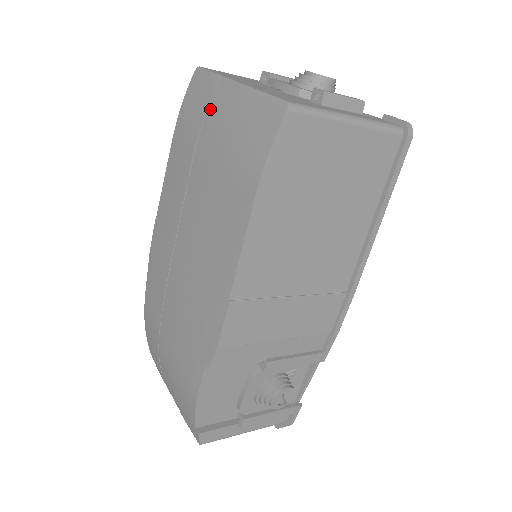
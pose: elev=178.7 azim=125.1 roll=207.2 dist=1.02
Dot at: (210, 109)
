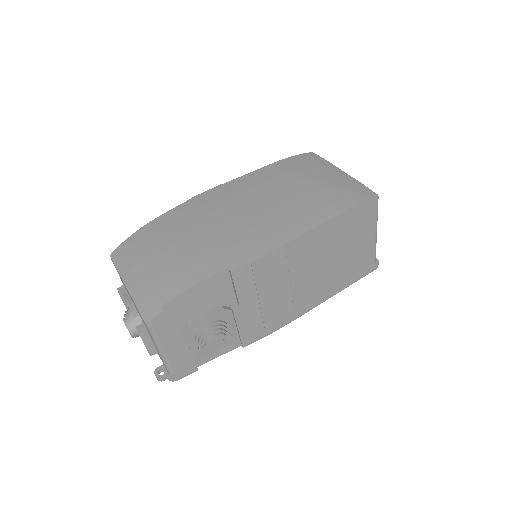
Dot at: (320, 170)
